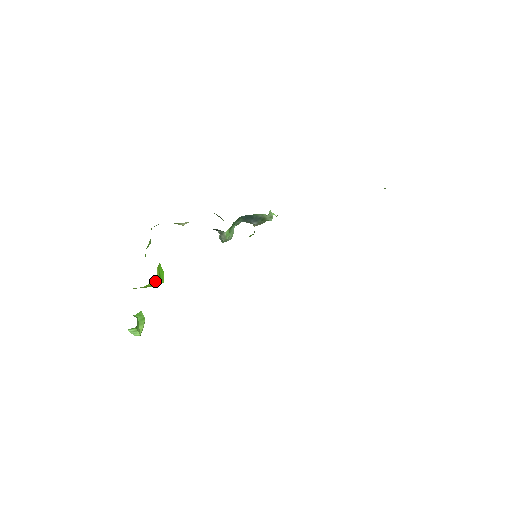
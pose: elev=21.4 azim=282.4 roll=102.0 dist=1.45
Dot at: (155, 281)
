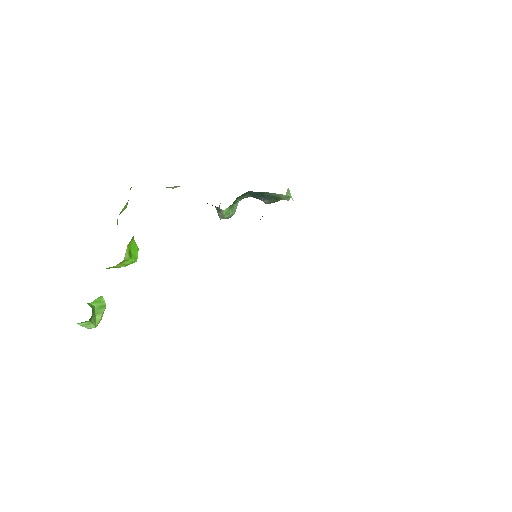
Dot at: (123, 262)
